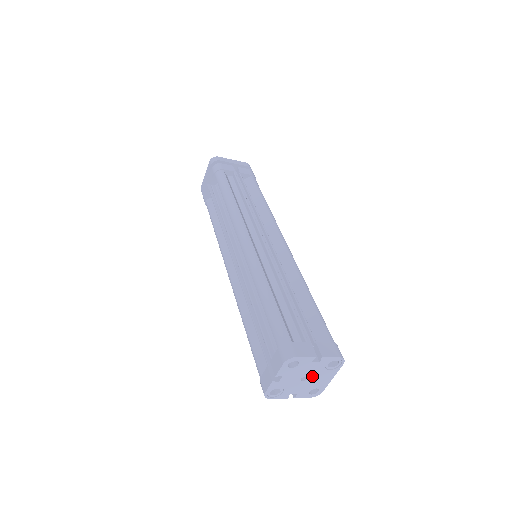
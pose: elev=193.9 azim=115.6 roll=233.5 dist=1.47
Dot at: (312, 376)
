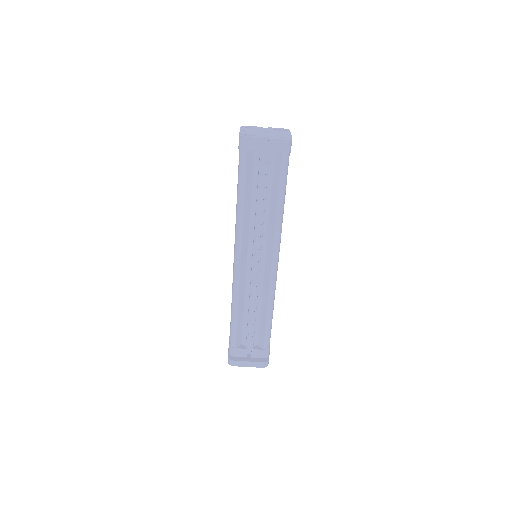
Dot at: (271, 133)
